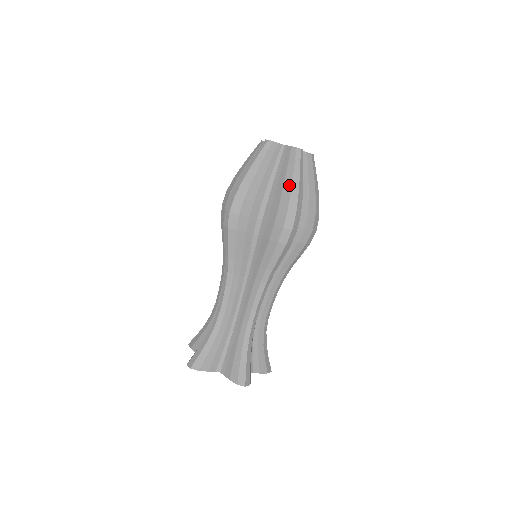
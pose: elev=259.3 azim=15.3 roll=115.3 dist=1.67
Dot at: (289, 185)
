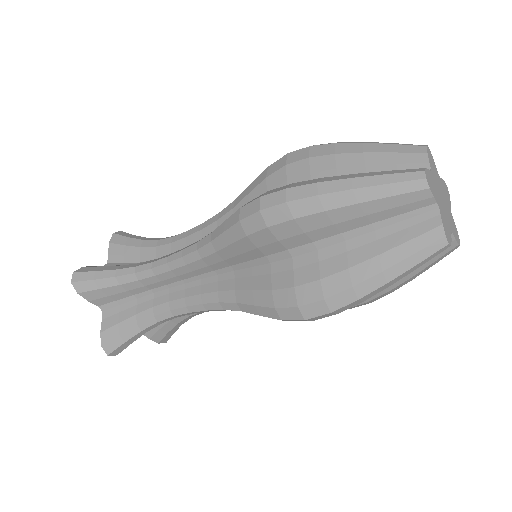
Dot at: (369, 272)
